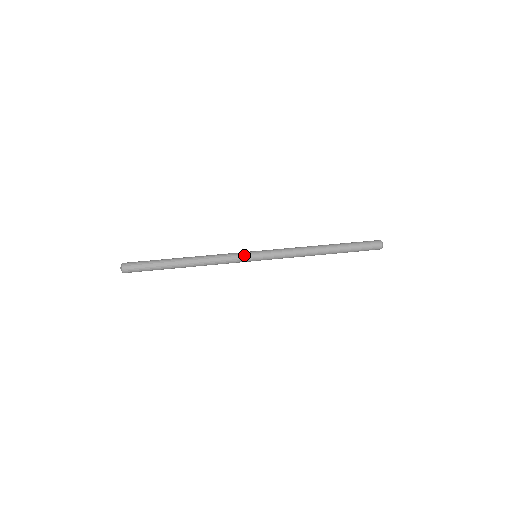
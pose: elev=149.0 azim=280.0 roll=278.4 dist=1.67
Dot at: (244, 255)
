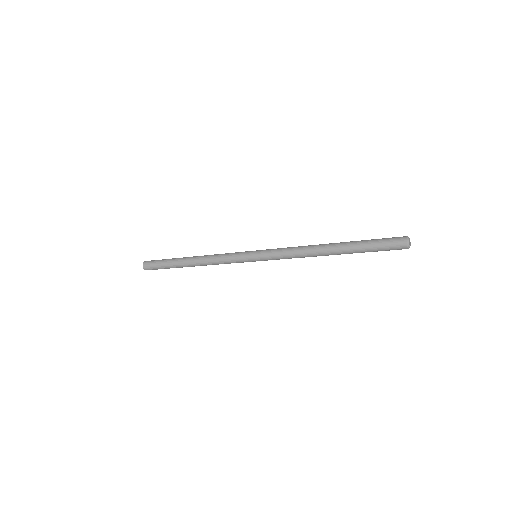
Dot at: occluded
